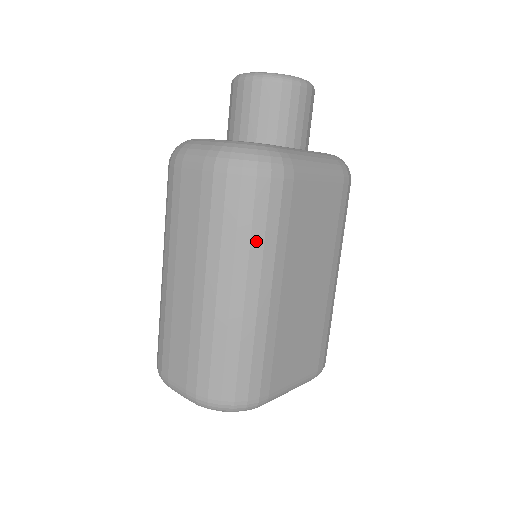
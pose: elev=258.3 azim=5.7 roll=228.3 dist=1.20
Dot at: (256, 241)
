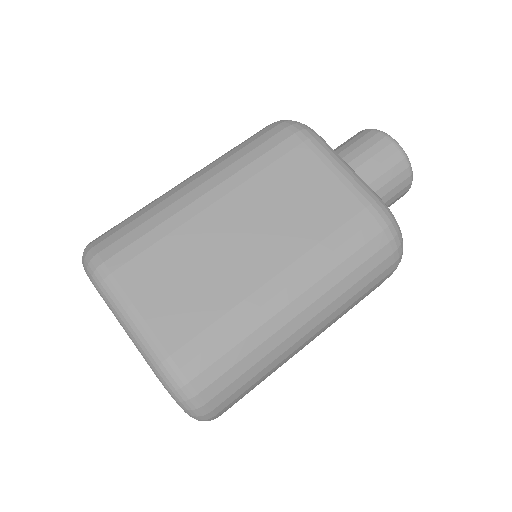
Dot at: (236, 156)
